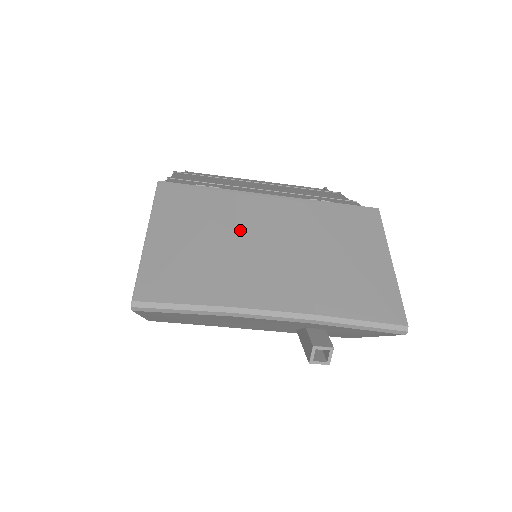
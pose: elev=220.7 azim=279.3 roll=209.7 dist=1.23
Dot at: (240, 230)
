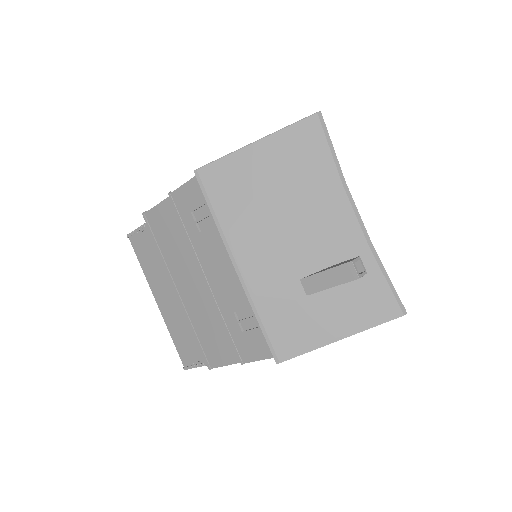
Dot at: occluded
